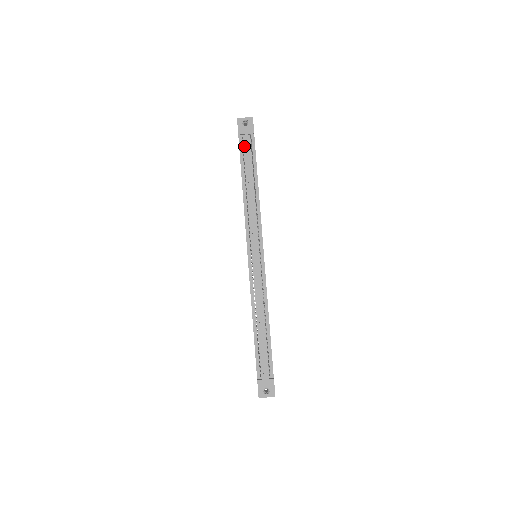
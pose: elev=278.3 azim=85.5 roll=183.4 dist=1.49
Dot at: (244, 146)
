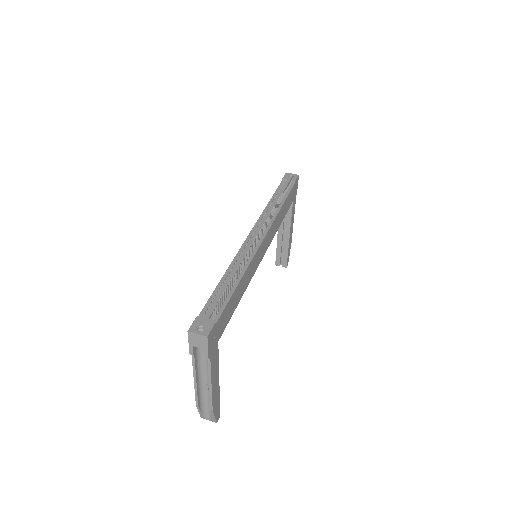
Dot at: (284, 185)
